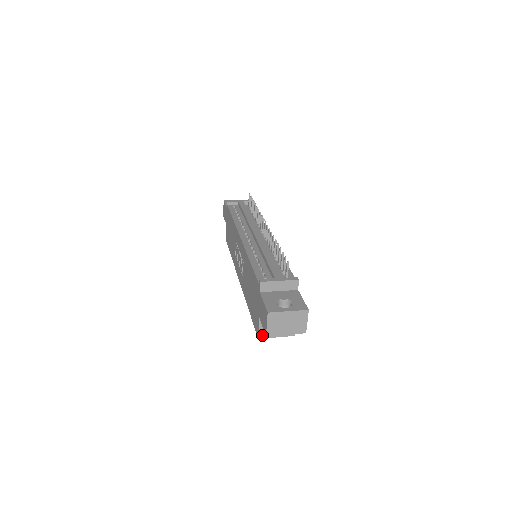
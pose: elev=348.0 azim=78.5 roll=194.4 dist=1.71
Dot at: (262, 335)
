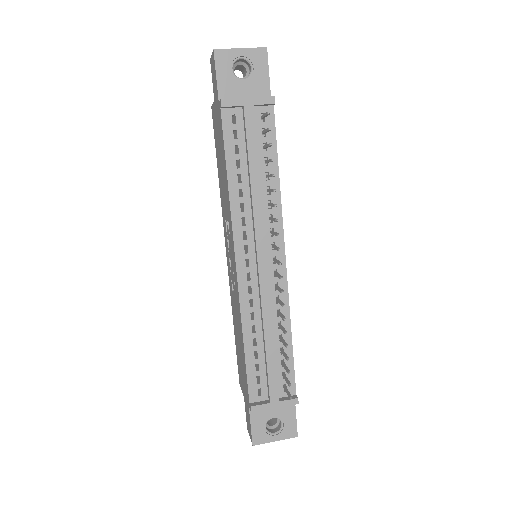
Dot at: occluded
